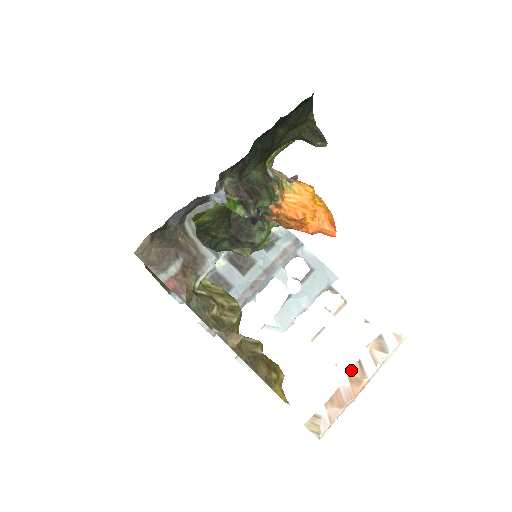
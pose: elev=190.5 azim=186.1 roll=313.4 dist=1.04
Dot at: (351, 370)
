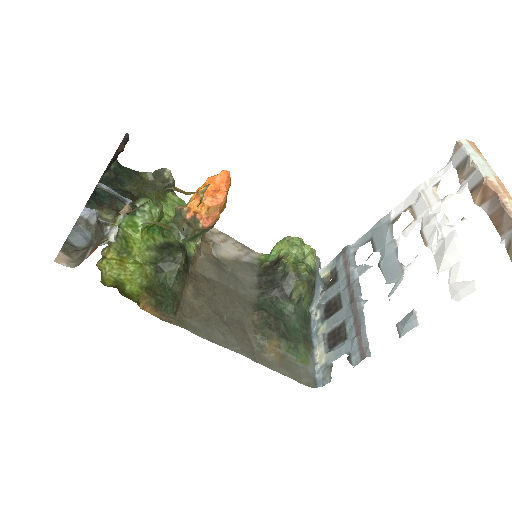
Dot at: (475, 201)
